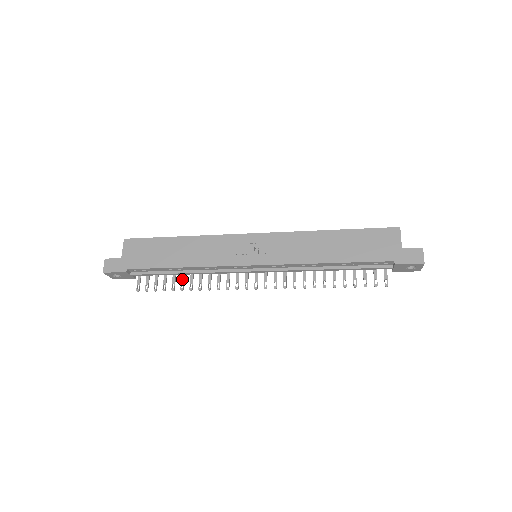
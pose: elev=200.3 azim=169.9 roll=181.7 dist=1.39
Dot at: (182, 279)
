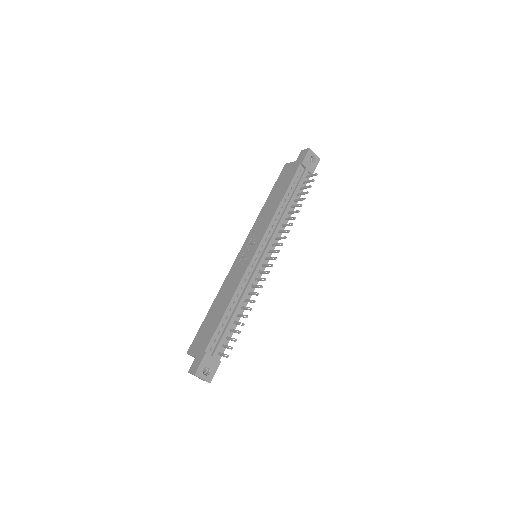
Dot at: (240, 316)
